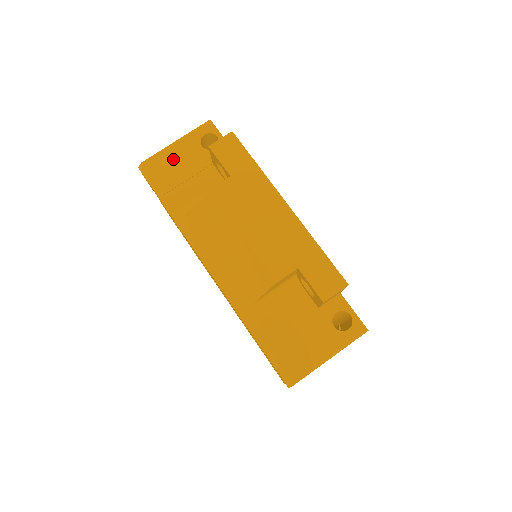
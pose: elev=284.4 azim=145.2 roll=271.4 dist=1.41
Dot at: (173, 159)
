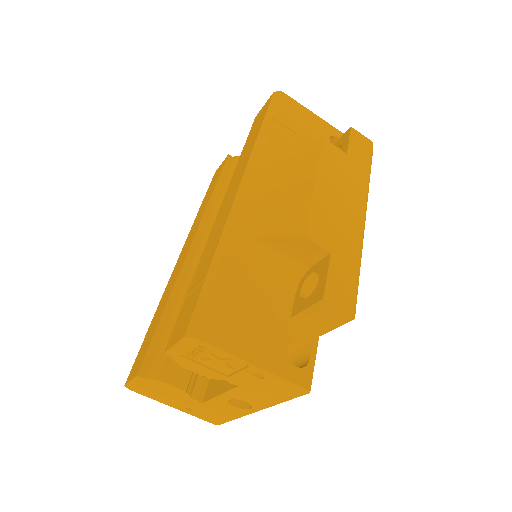
Dot at: (304, 117)
